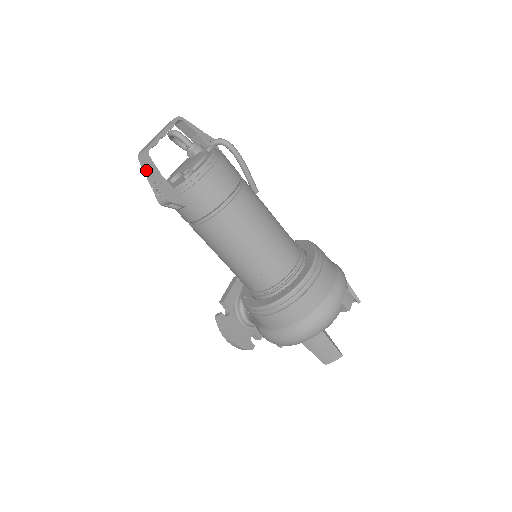
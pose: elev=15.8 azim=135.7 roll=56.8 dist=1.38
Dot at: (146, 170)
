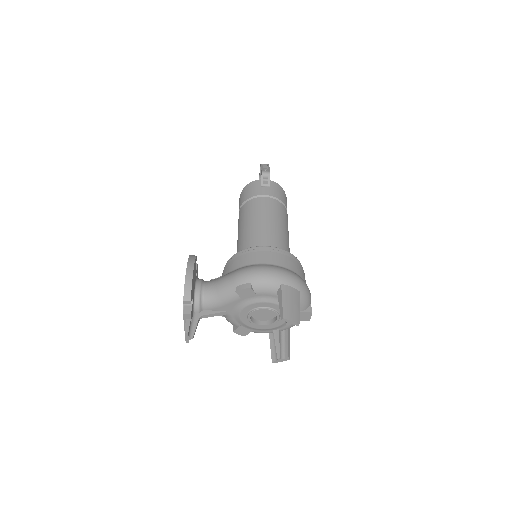
Dot at: occluded
